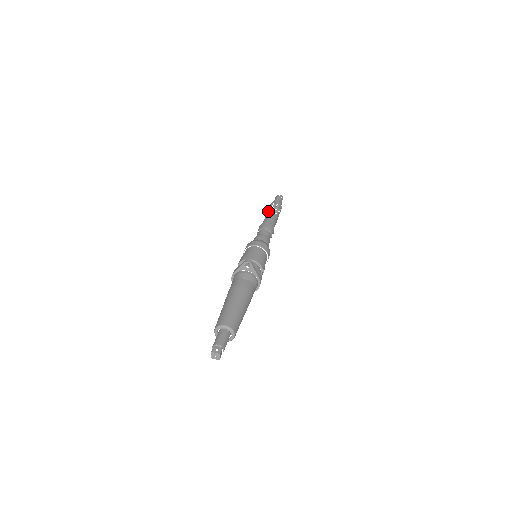
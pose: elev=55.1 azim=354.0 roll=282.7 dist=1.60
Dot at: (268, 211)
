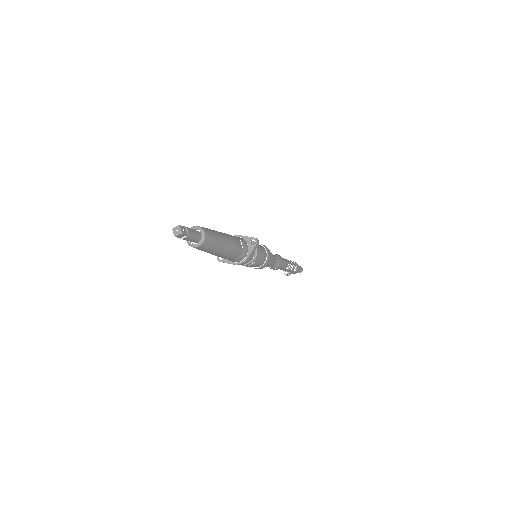
Dot at: occluded
